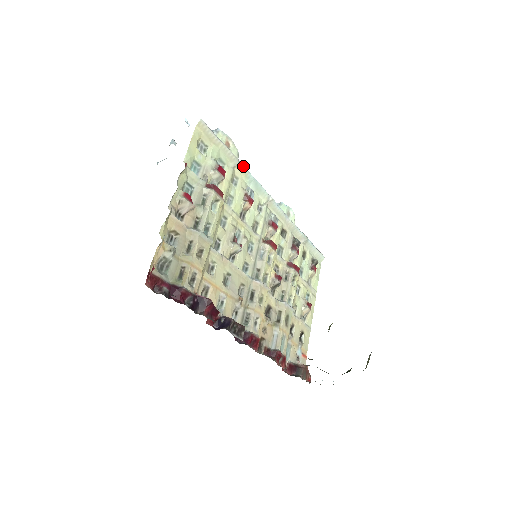
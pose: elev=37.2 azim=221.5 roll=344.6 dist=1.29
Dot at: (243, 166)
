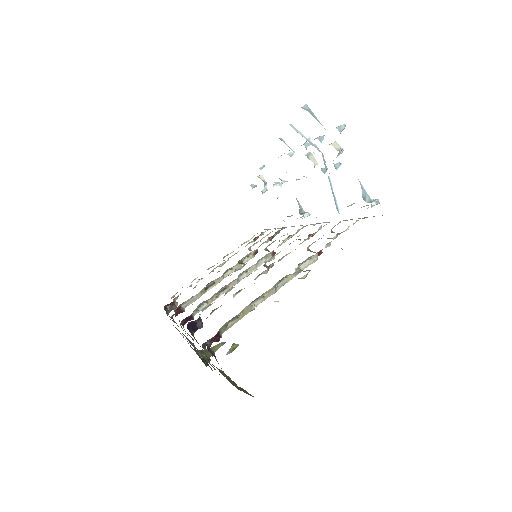
Dot at: occluded
